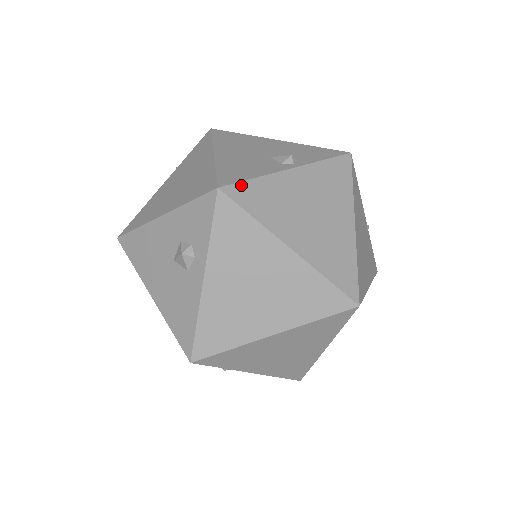
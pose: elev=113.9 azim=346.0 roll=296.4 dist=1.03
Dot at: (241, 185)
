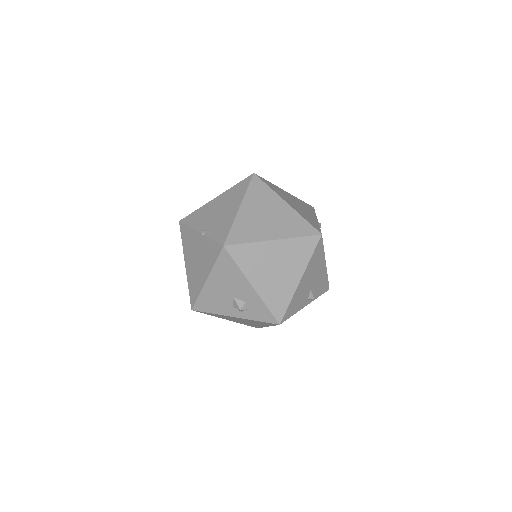
Dot at: occluded
